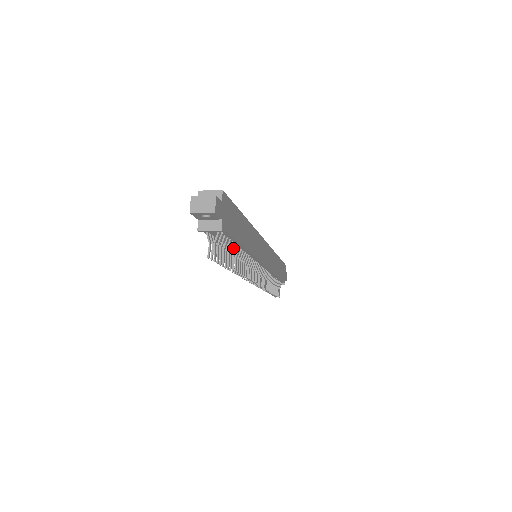
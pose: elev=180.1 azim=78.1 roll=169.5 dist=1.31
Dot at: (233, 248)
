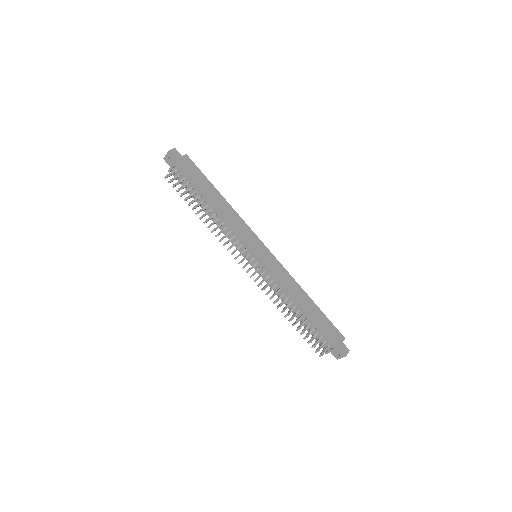
Dot at: (198, 197)
